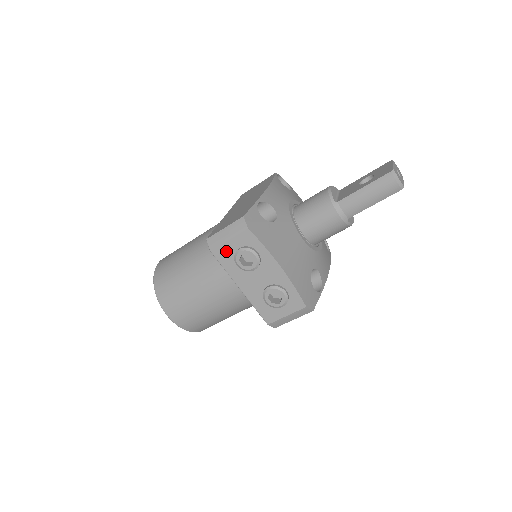
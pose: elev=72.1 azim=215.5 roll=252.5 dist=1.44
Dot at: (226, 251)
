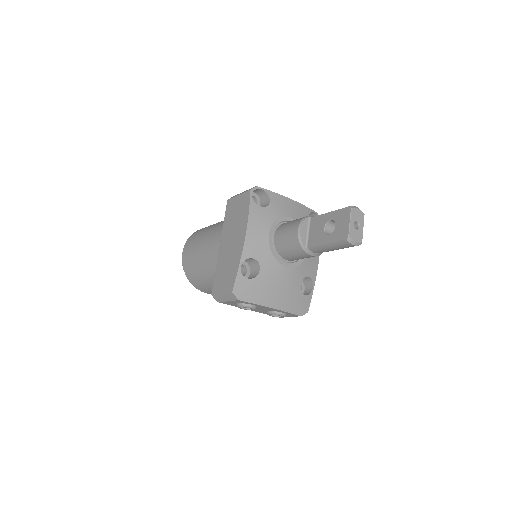
Dot at: (229, 303)
